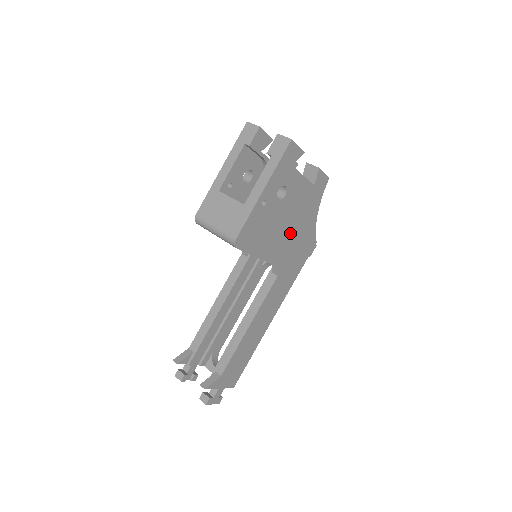
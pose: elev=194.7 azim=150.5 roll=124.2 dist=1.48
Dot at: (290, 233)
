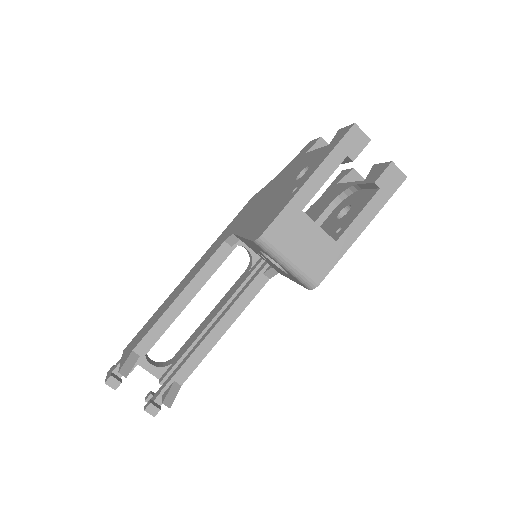
Dot at: occluded
